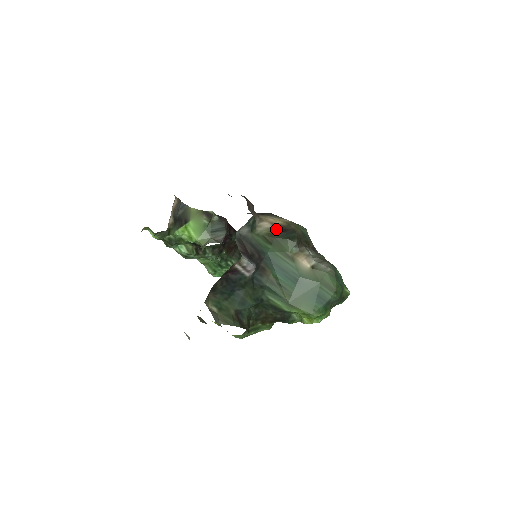
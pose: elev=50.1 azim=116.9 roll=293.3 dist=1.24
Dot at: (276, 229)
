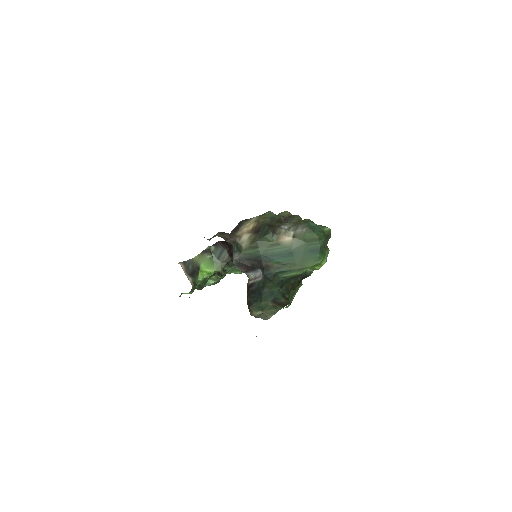
Dot at: (253, 234)
